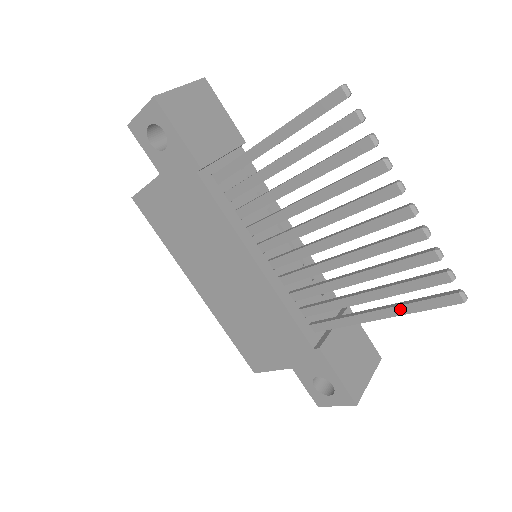
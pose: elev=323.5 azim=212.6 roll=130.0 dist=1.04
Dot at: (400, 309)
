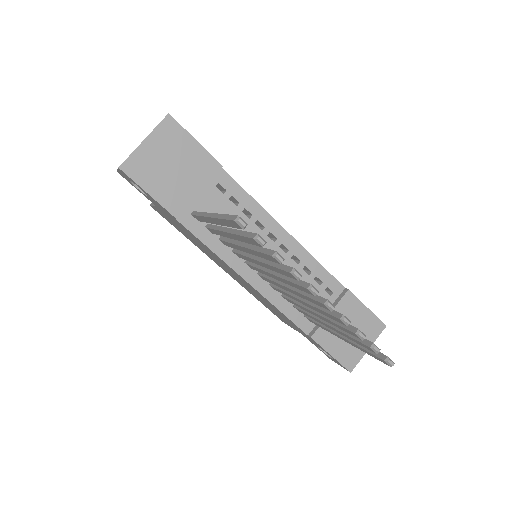
Dot at: (353, 344)
